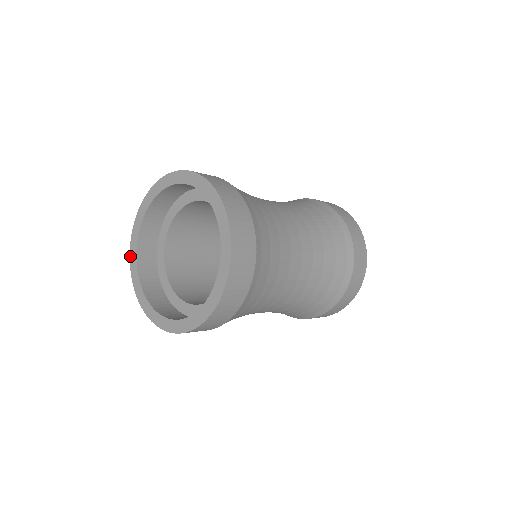
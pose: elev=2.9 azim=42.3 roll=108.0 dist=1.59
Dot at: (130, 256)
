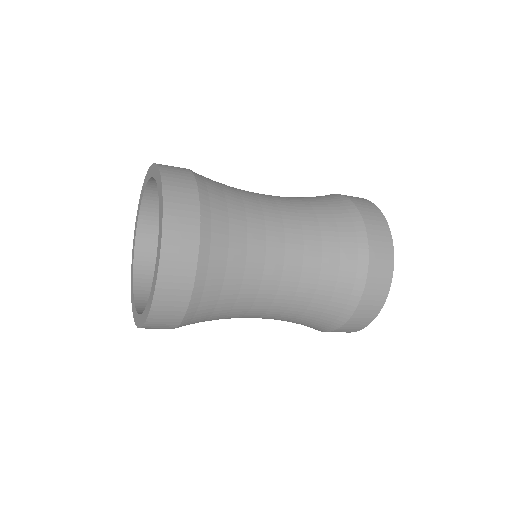
Dot at: (131, 274)
